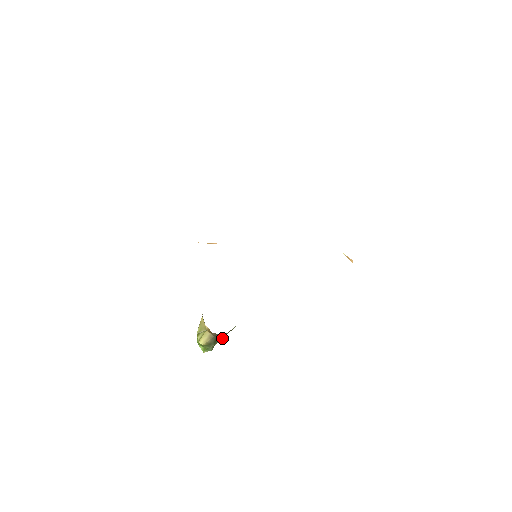
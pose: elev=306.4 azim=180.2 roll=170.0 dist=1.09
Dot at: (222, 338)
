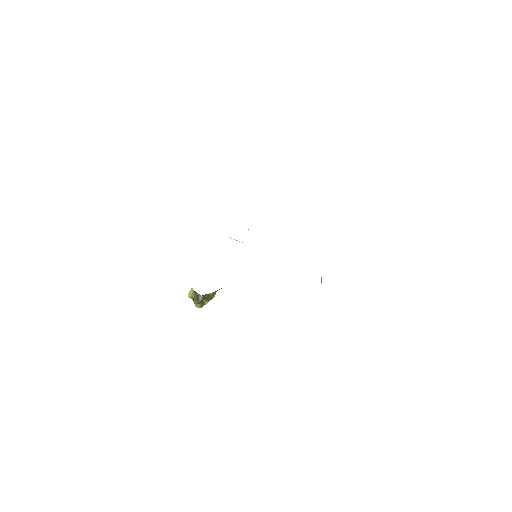
Dot at: (203, 298)
